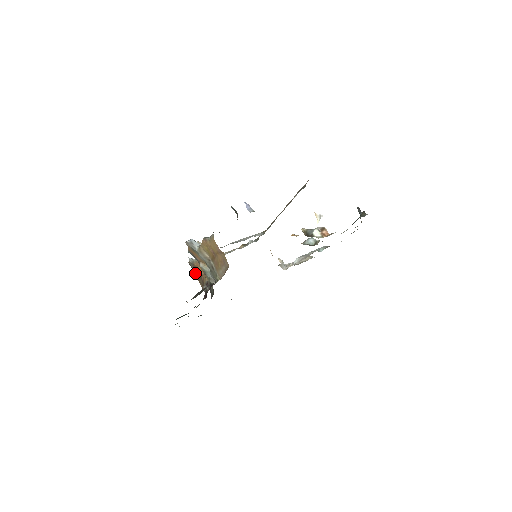
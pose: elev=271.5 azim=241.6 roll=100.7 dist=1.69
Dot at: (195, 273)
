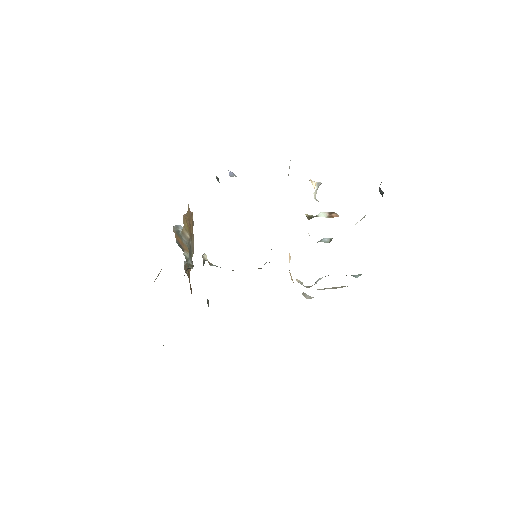
Dot at: occluded
